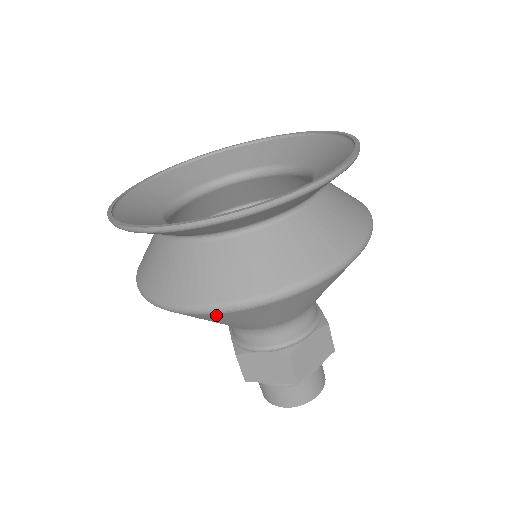
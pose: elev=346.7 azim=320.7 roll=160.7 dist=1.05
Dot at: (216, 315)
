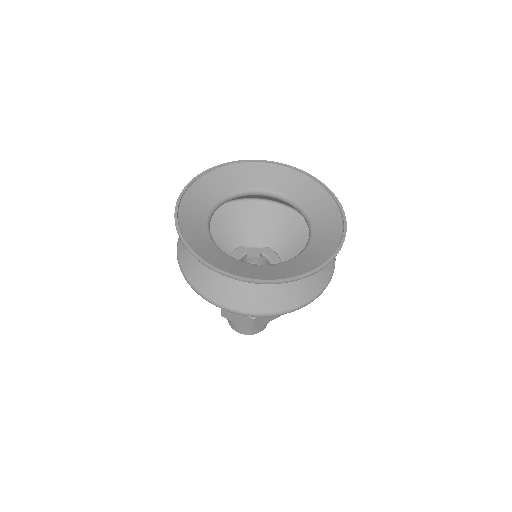
Dot at: occluded
